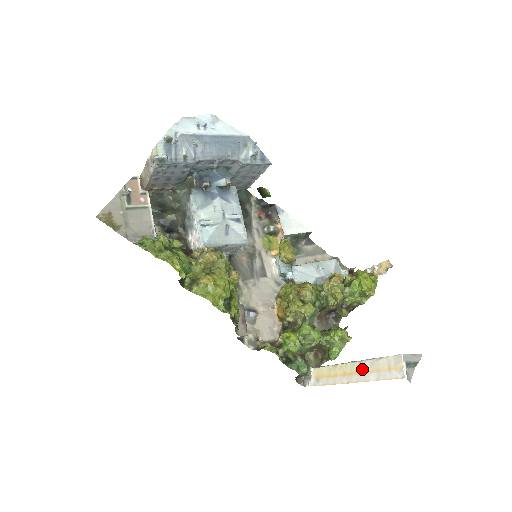
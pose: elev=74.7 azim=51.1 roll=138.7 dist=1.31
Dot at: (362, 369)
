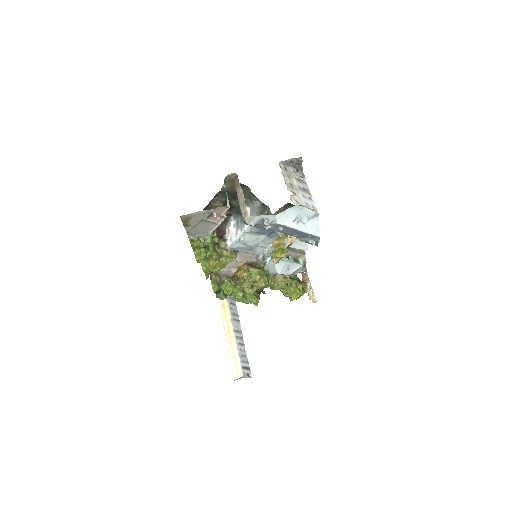
Dot at: (233, 346)
